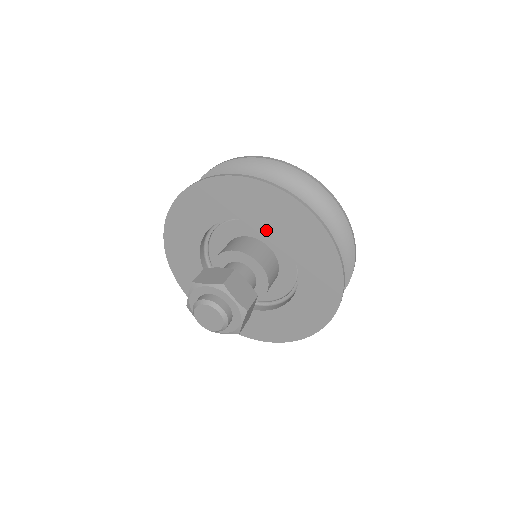
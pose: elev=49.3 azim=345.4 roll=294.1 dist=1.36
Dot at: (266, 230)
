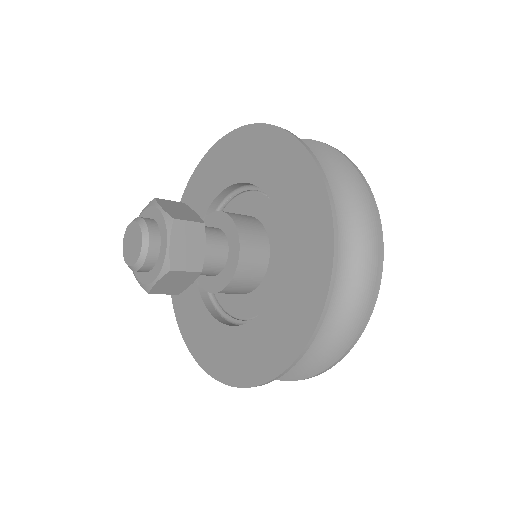
Dot at: (250, 197)
